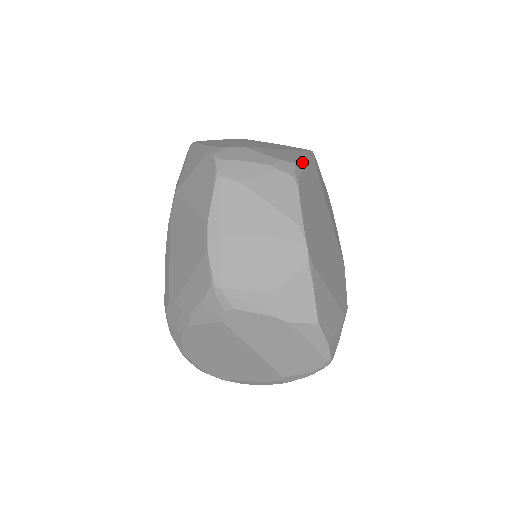
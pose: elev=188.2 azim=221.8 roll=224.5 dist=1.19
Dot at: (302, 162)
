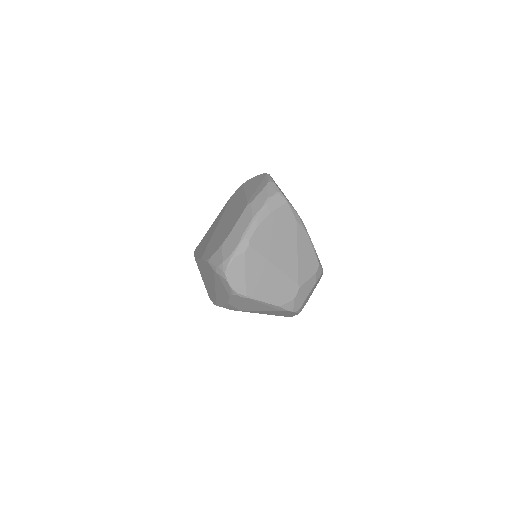
Dot at: (315, 251)
